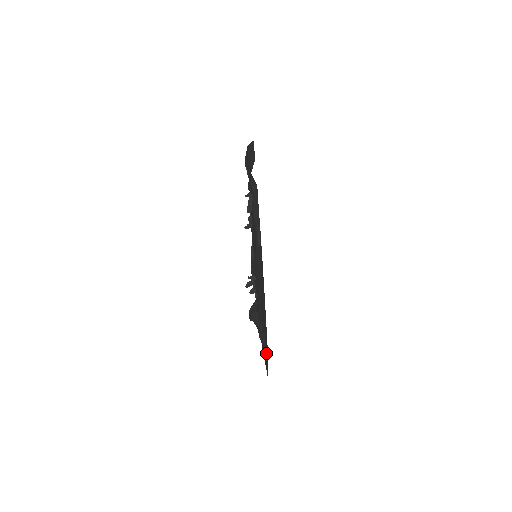
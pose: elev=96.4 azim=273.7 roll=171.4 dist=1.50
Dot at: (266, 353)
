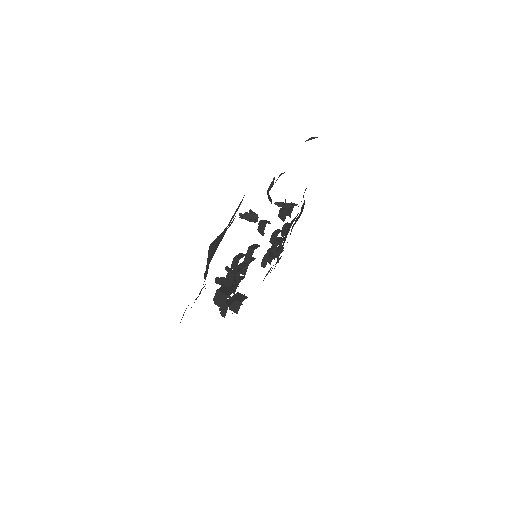
Dot at: occluded
